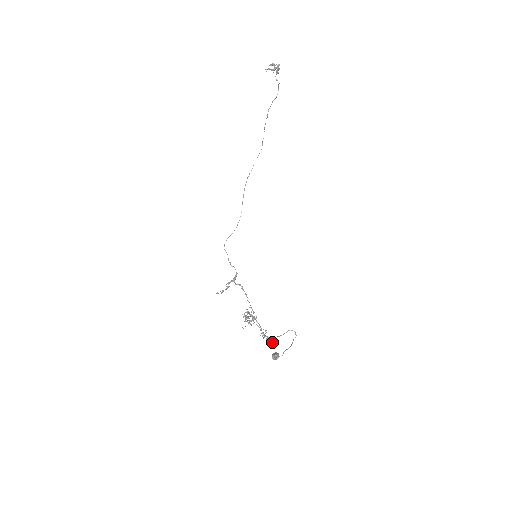
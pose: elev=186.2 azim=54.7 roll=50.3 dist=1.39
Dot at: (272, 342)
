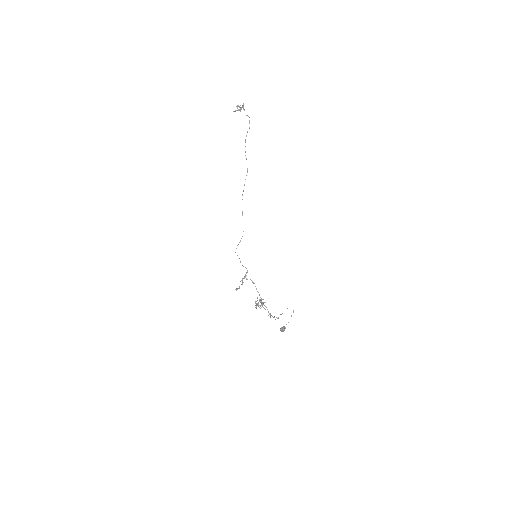
Dot at: (275, 319)
